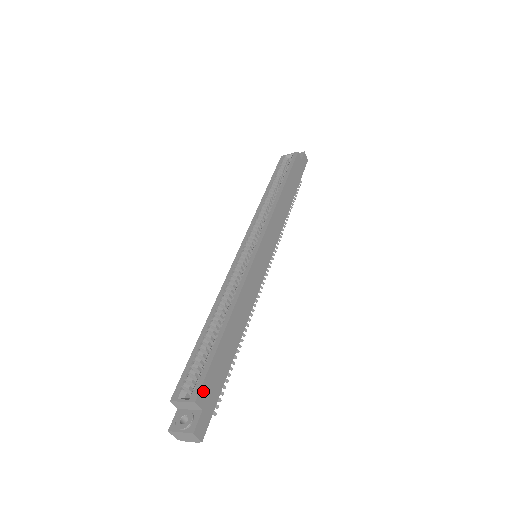
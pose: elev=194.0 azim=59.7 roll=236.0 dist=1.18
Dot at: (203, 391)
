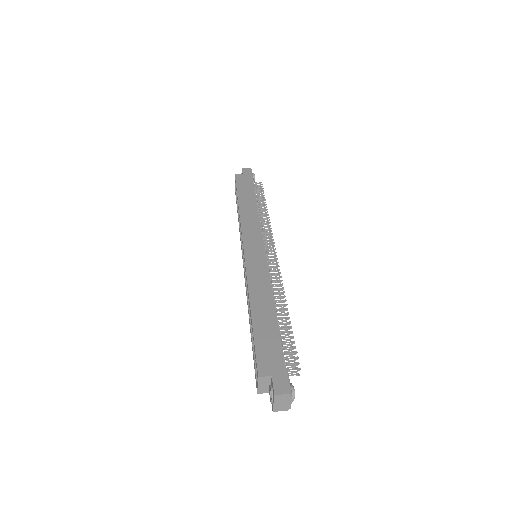
Dot at: (261, 365)
